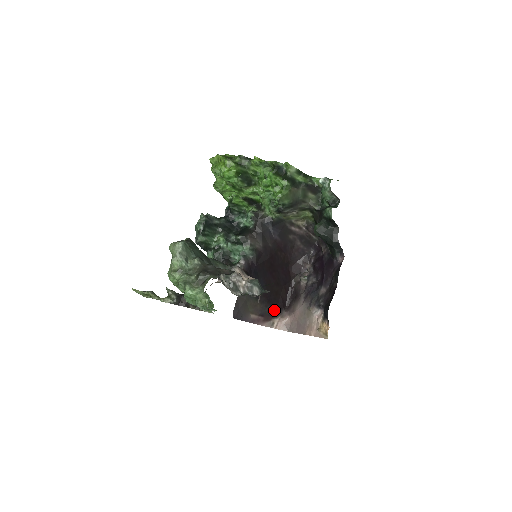
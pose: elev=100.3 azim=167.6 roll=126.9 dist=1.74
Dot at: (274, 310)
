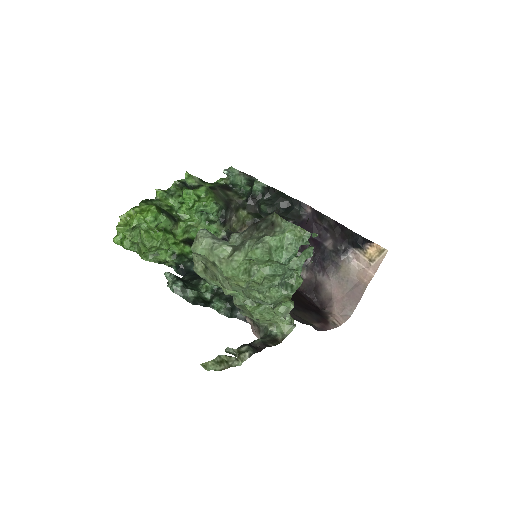
Dot at: (318, 314)
